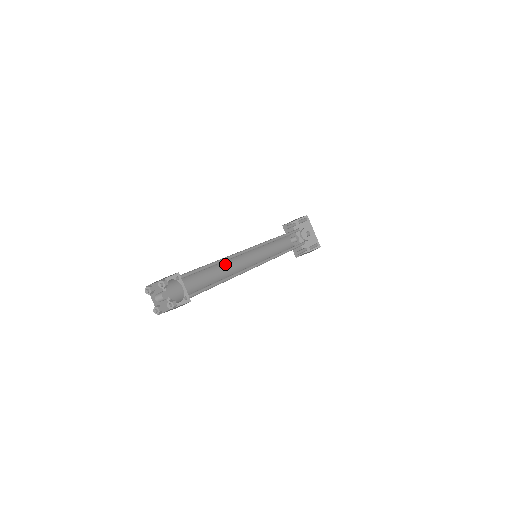
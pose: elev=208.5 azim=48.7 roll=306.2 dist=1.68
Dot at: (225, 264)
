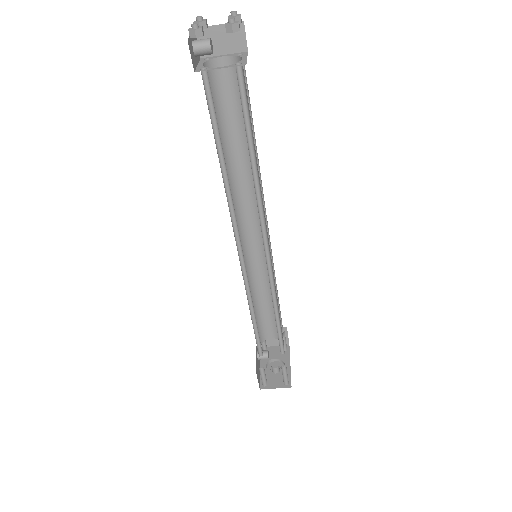
Dot at: (233, 202)
